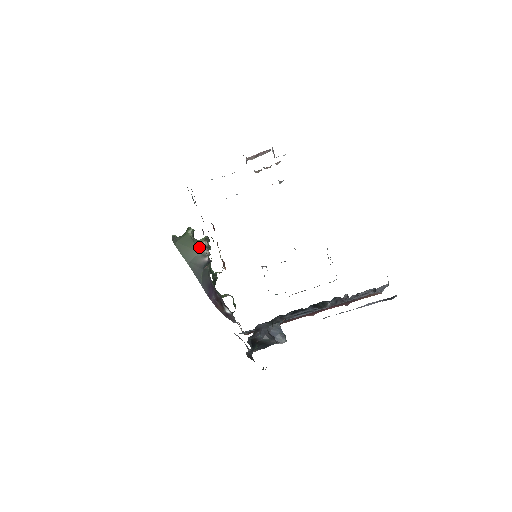
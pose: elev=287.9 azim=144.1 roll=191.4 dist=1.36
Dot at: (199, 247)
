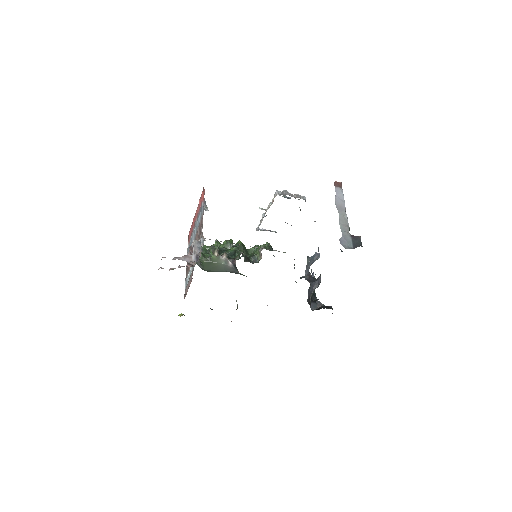
Dot at: (218, 261)
